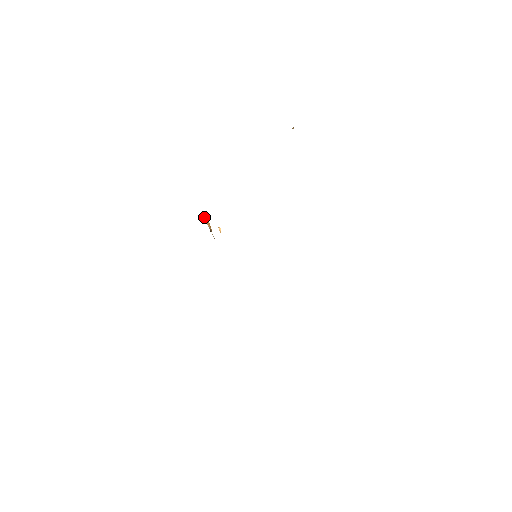
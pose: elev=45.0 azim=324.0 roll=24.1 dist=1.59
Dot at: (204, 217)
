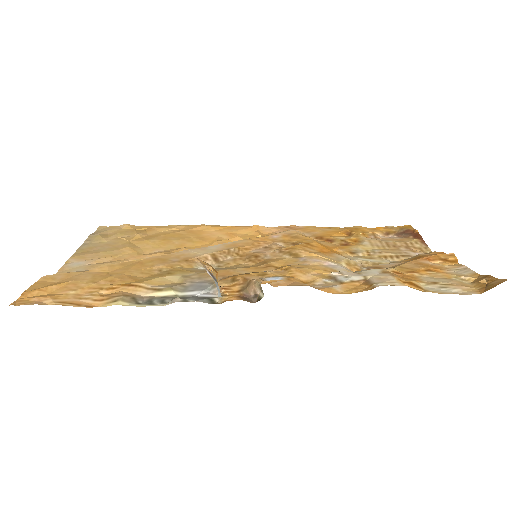
Dot at: (217, 279)
